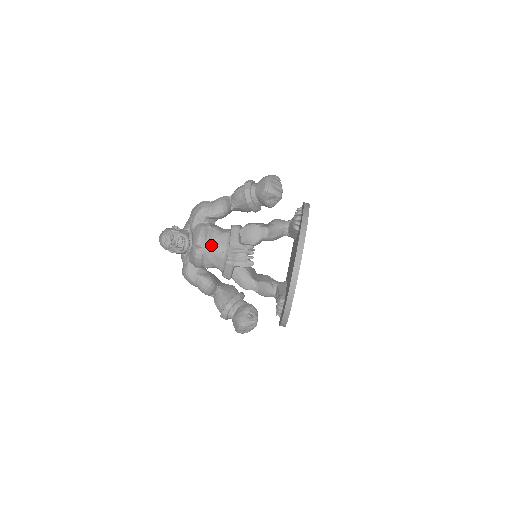
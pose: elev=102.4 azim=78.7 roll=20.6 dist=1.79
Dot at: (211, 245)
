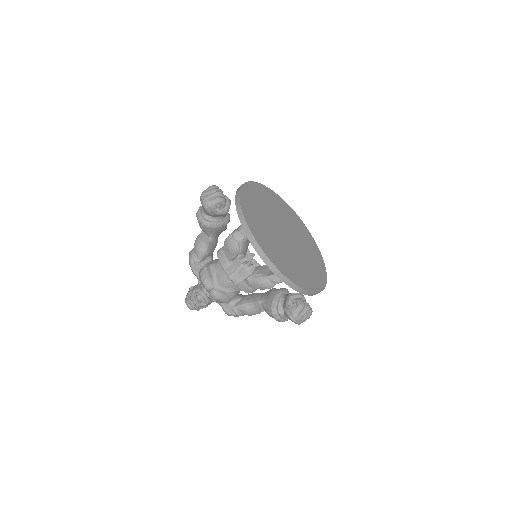
Dot at: (215, 281)
